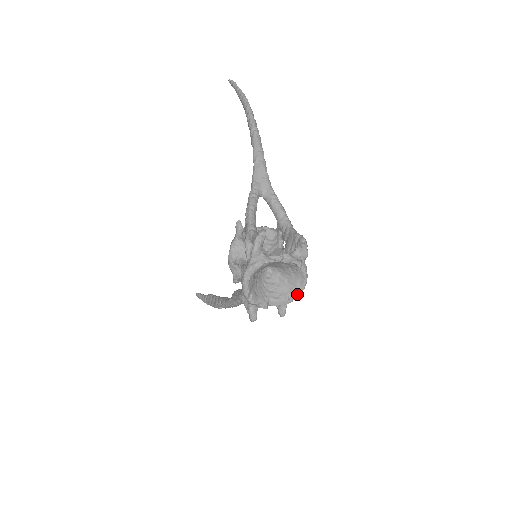
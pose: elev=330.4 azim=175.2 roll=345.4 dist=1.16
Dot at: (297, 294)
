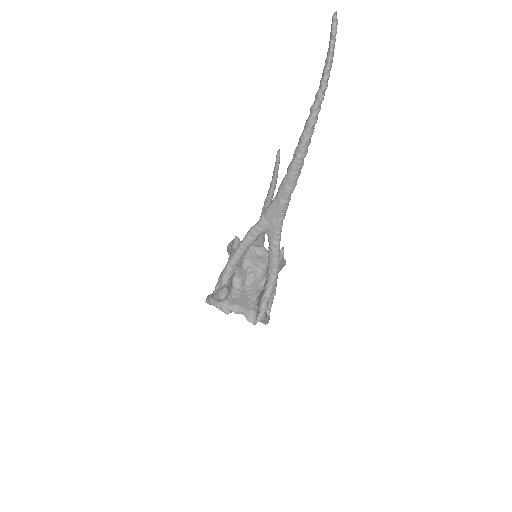
Dot at: occluded
